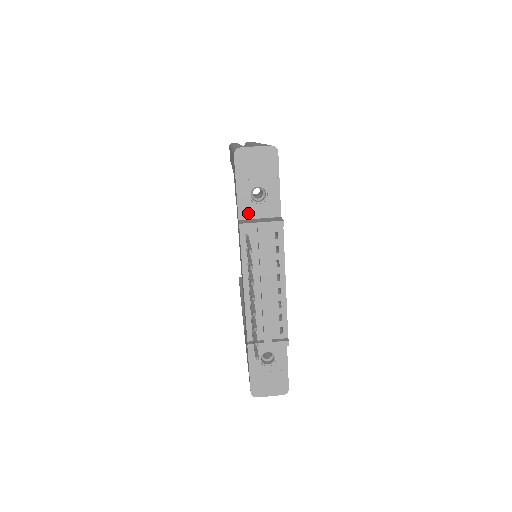
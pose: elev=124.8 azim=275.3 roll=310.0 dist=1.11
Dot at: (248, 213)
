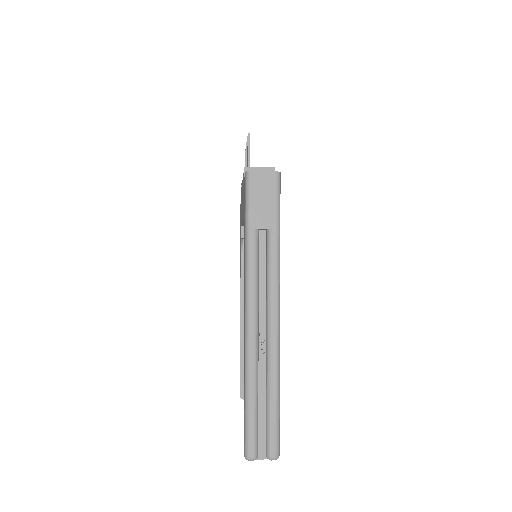
Dot at: occluded
